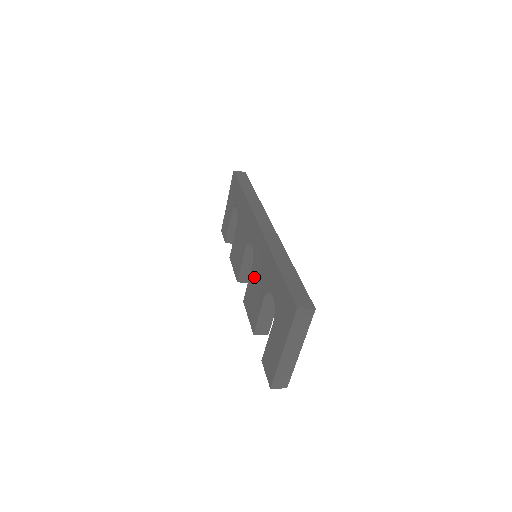
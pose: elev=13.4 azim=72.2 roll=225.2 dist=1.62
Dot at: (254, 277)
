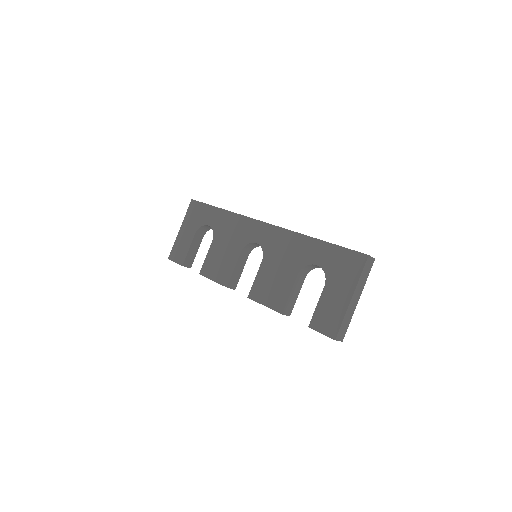
Dot at: (270, 267)
